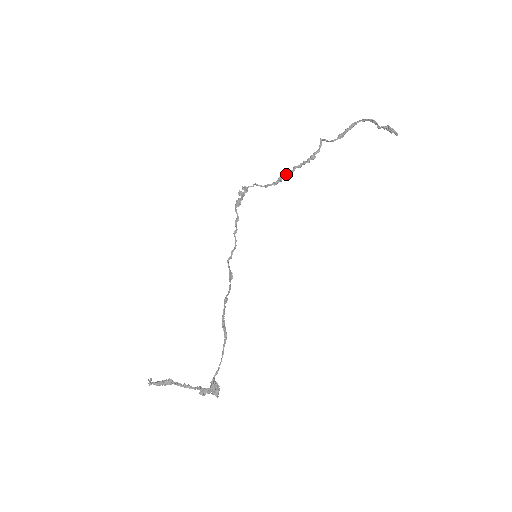
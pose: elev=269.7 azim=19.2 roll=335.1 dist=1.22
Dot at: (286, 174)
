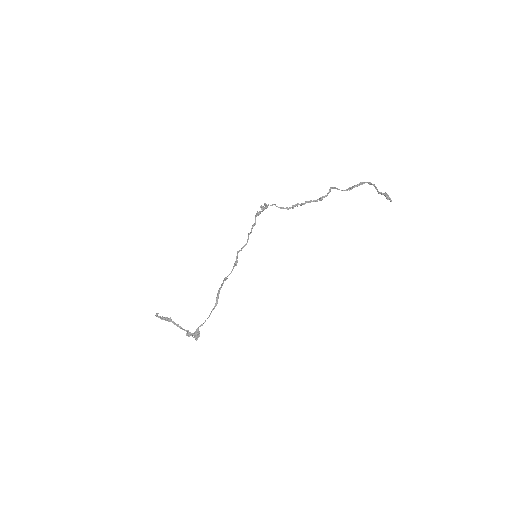
Dot at: (299, 204)
